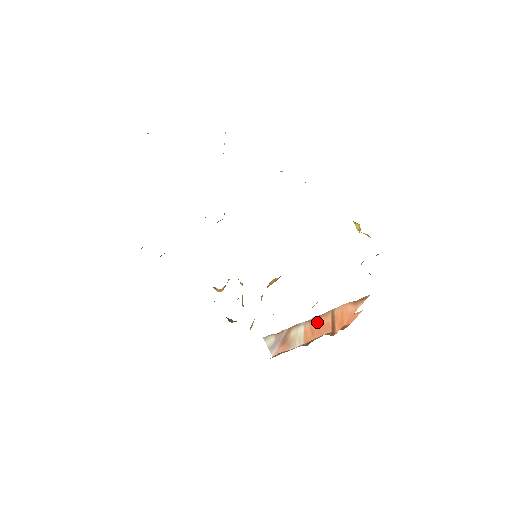
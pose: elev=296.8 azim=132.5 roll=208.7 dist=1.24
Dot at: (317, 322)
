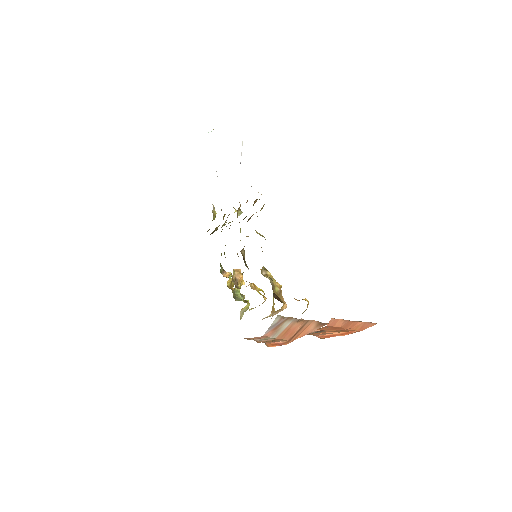
Dot at: (295, 325)
